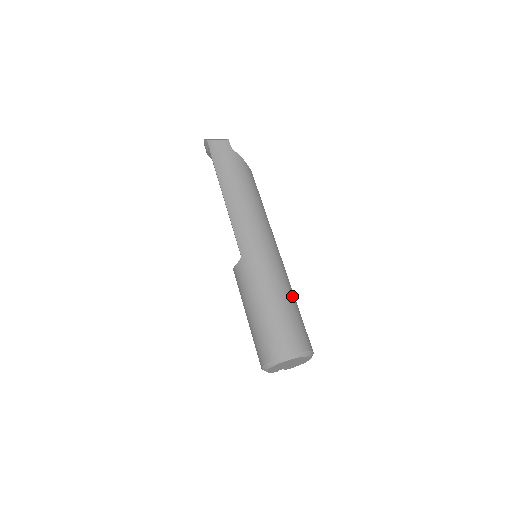
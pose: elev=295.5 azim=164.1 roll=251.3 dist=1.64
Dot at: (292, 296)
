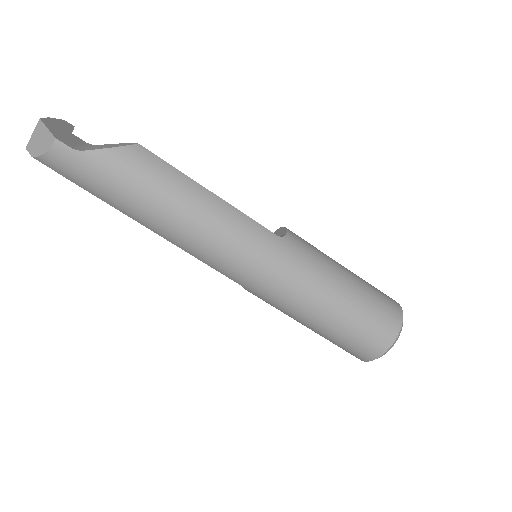
Dot at: (339, 288)
